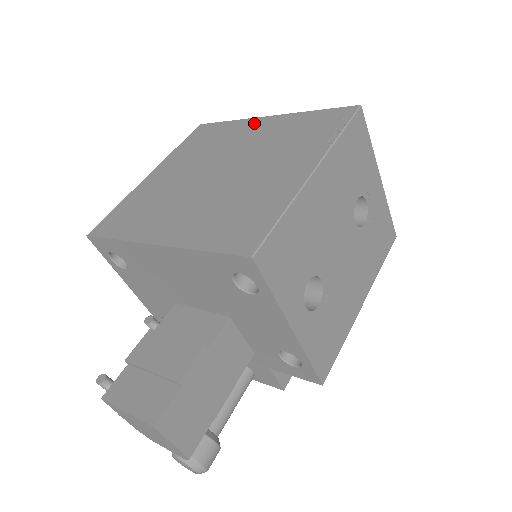
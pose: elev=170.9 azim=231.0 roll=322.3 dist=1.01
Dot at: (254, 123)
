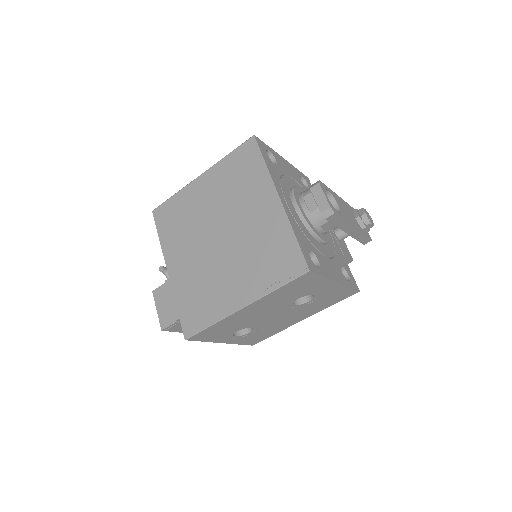
Dot at: (268, 194)
